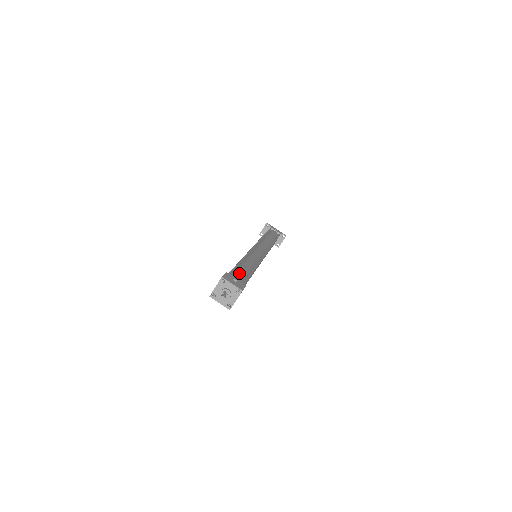
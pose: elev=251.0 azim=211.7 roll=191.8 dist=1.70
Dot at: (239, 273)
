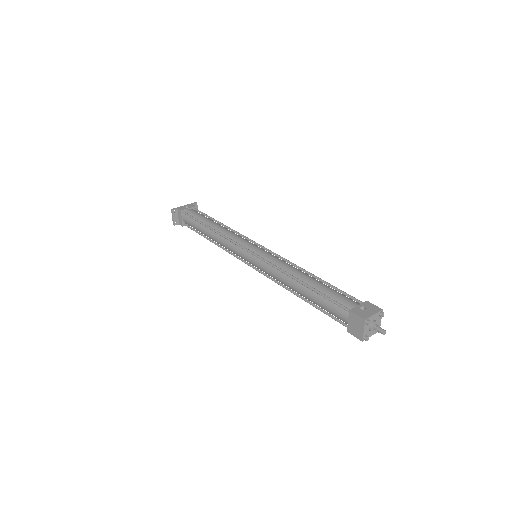
Dot at: (338, 296)
